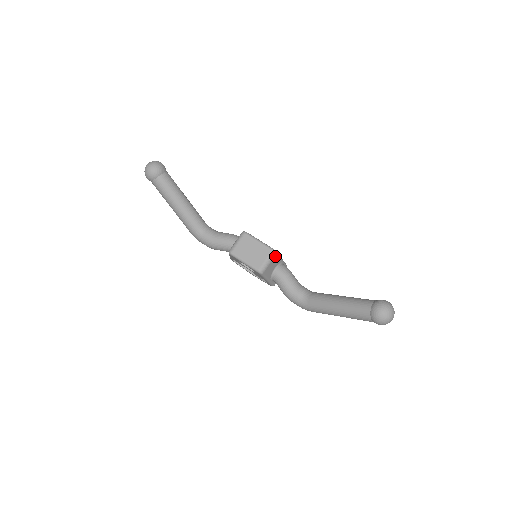
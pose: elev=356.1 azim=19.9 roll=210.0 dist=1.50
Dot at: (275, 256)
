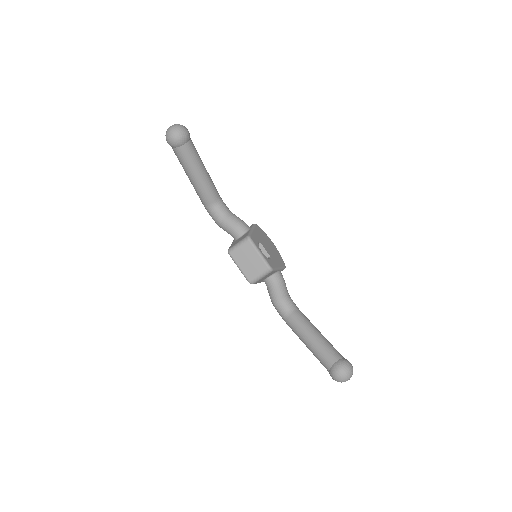
Dot at: (270, 272)
